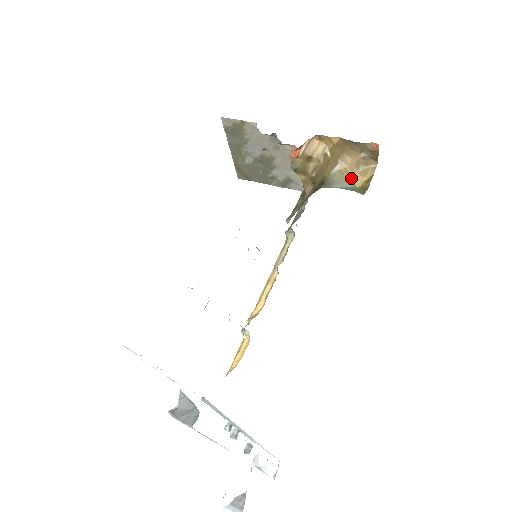
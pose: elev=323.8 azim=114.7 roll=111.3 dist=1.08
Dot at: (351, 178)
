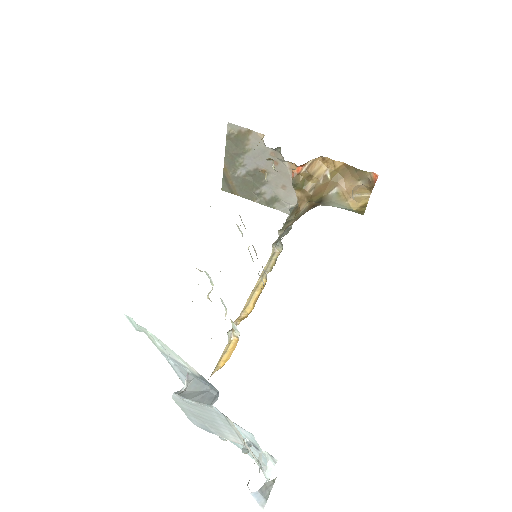
Dot at: (348, 201)
